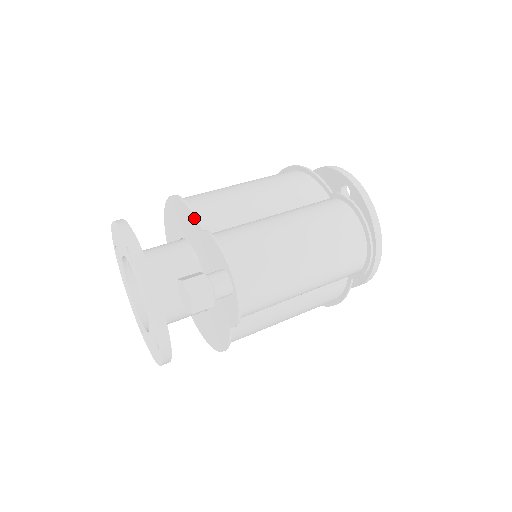
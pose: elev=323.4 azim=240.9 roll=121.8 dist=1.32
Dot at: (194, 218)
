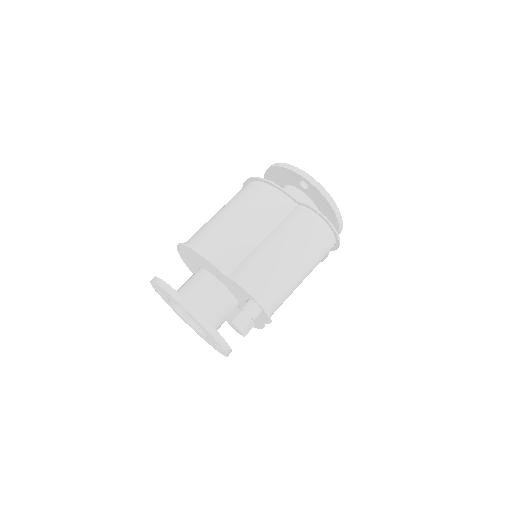
Dot at: (214, 267)
